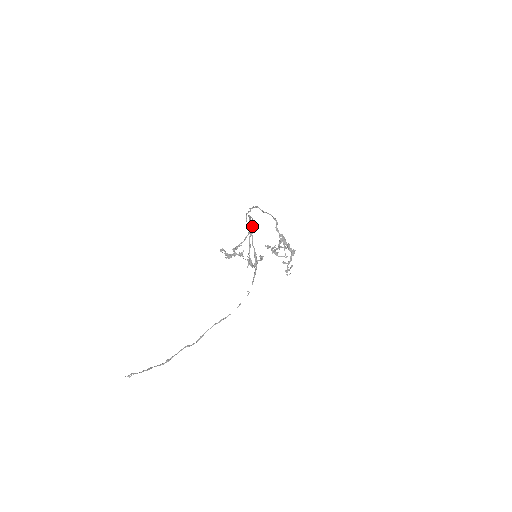
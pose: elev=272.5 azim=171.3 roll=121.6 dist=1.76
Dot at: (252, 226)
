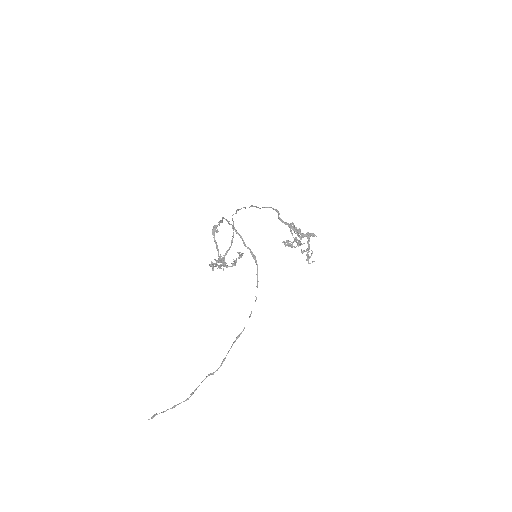
Dot at: (214, 226)
